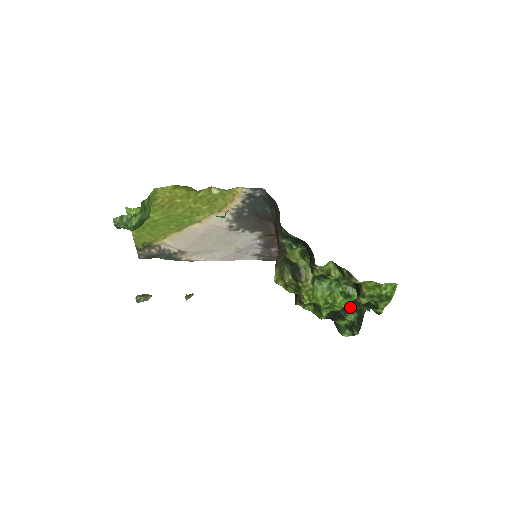
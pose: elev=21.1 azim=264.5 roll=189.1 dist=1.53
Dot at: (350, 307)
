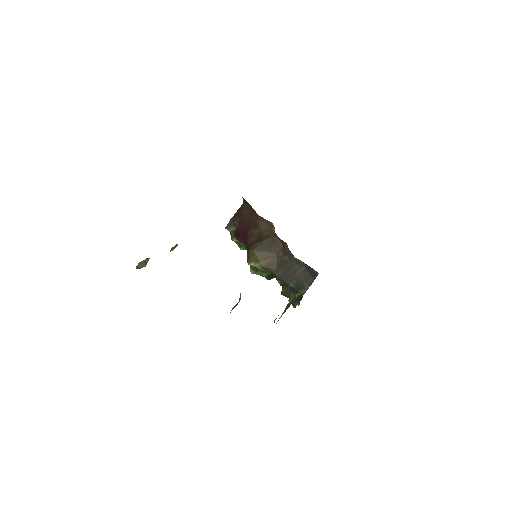
Dot at: occluded
